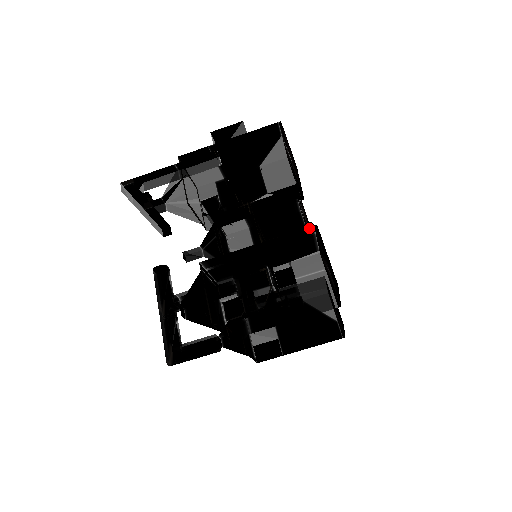
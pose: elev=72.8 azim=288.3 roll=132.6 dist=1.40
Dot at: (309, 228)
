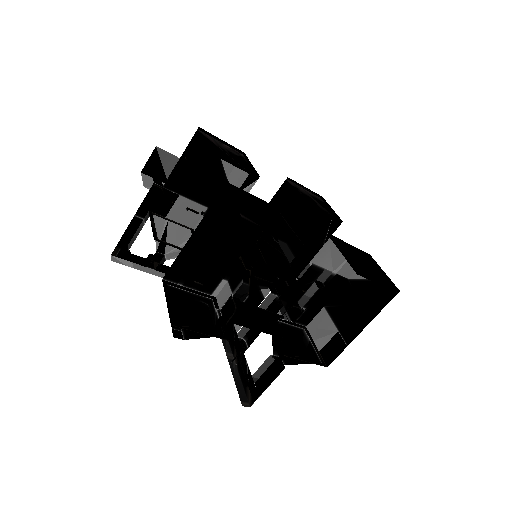
Dot at: (224, 190)
